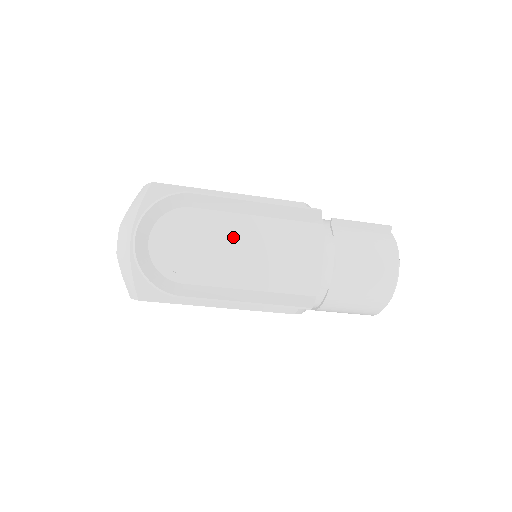
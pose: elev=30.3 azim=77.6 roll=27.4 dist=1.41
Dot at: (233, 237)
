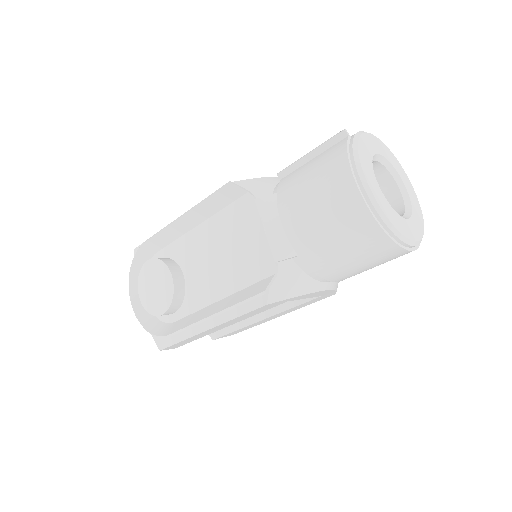
Dot at: (189, 258)
